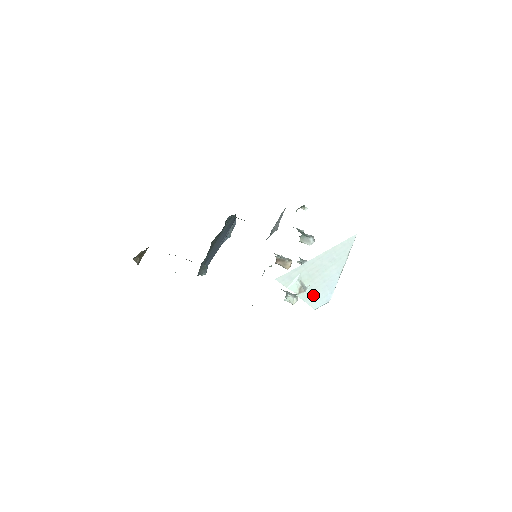
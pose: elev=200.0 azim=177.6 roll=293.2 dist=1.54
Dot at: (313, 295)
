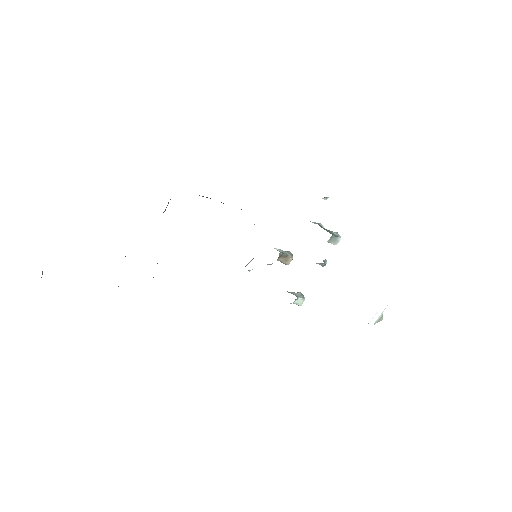
Dot at: occluded
